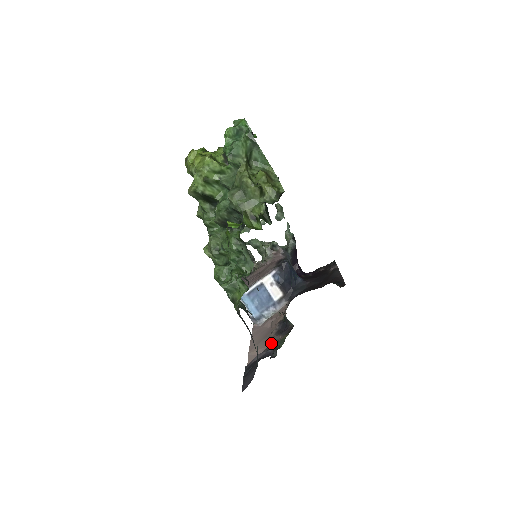
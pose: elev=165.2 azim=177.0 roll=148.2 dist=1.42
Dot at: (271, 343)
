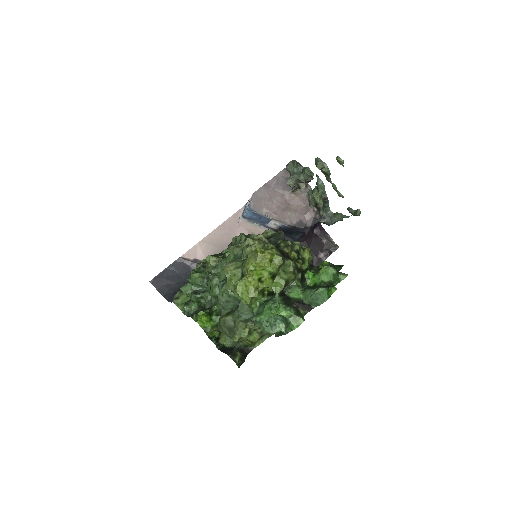
Dot at: occluded
